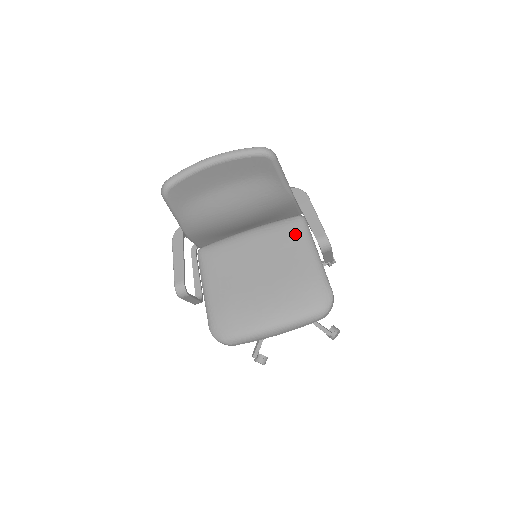
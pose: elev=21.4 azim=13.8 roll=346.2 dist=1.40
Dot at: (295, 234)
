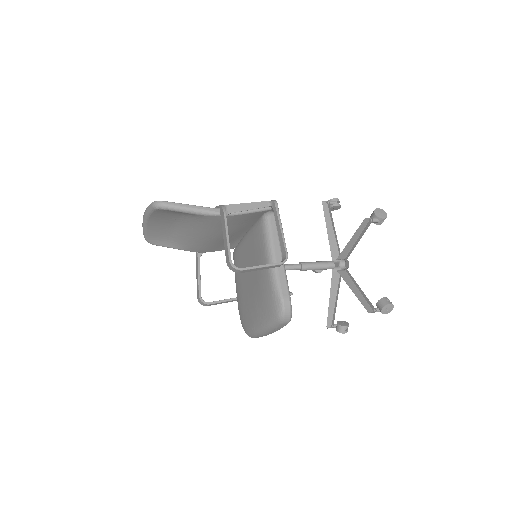
Dot at: (260, 237)
